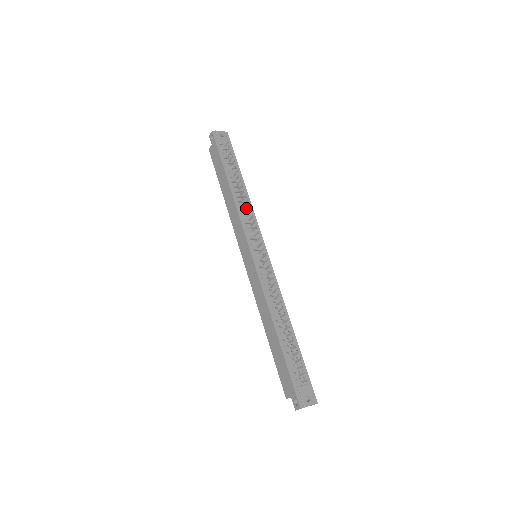
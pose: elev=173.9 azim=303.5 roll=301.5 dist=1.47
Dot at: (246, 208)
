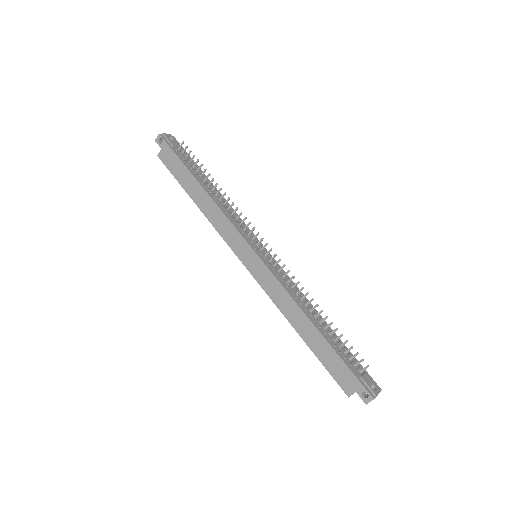
Dot at: (229, 207)
